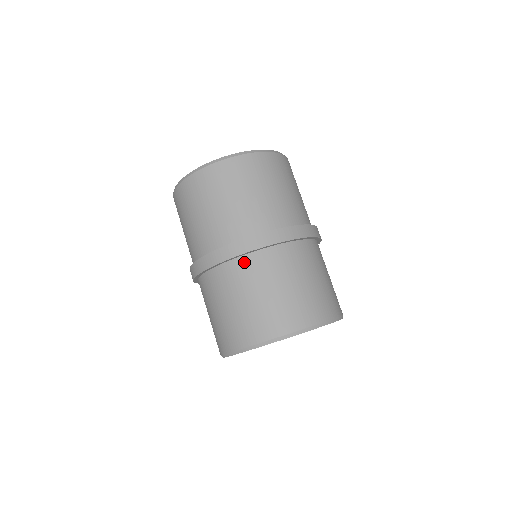
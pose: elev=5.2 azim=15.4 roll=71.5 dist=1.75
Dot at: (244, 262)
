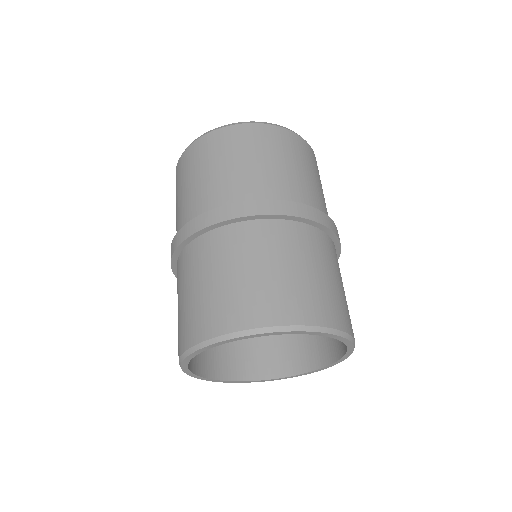
Dot at: (210, 238)
